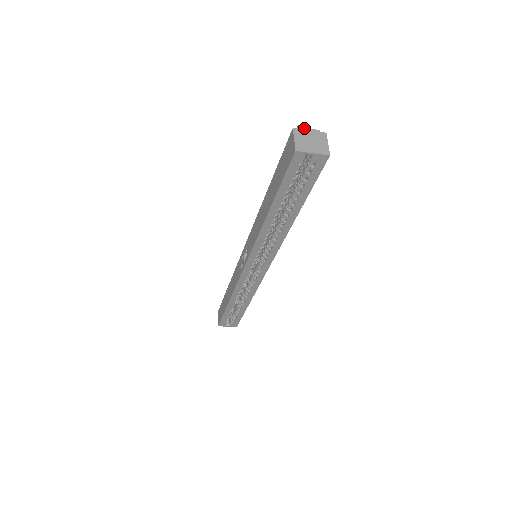
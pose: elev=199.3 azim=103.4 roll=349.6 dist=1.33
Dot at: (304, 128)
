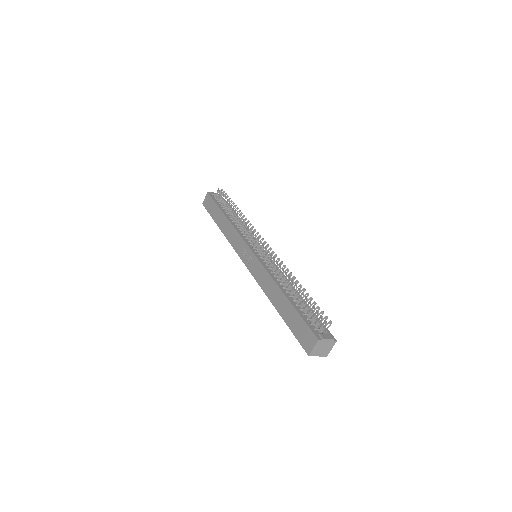
Dot at: (325, 339)
